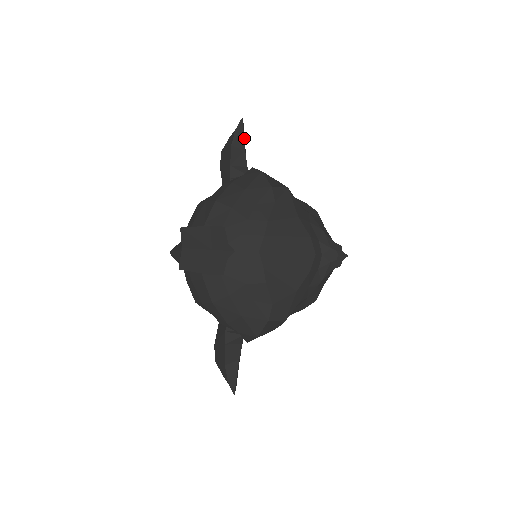
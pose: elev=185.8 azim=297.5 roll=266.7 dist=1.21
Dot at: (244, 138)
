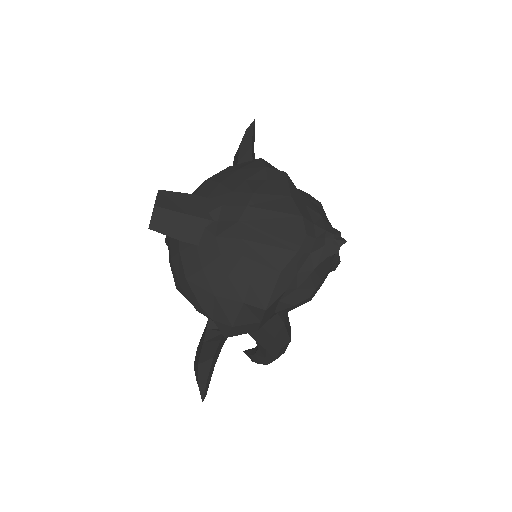
Dot at: (254, 137)
